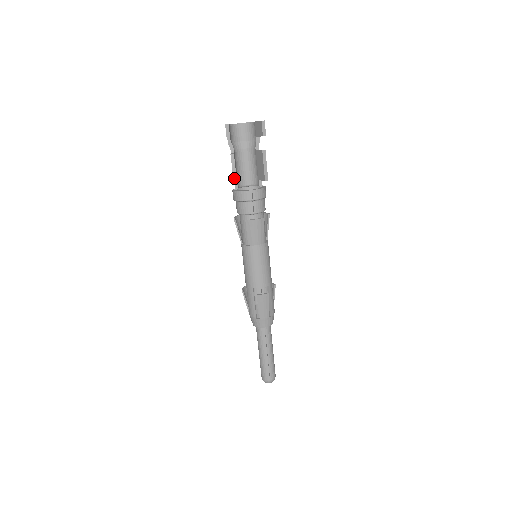
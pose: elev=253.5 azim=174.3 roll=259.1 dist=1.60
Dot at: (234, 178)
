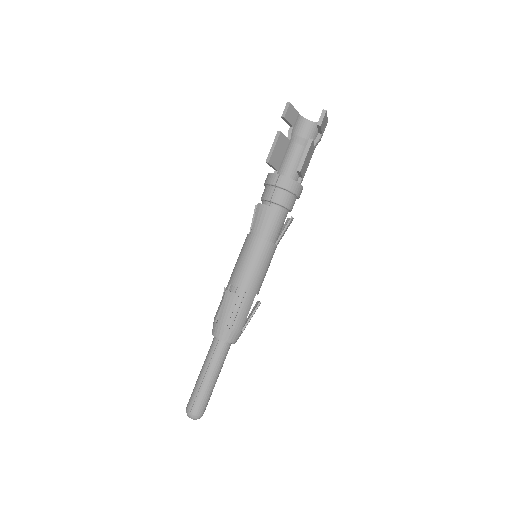
Dot at: (269, 155)
